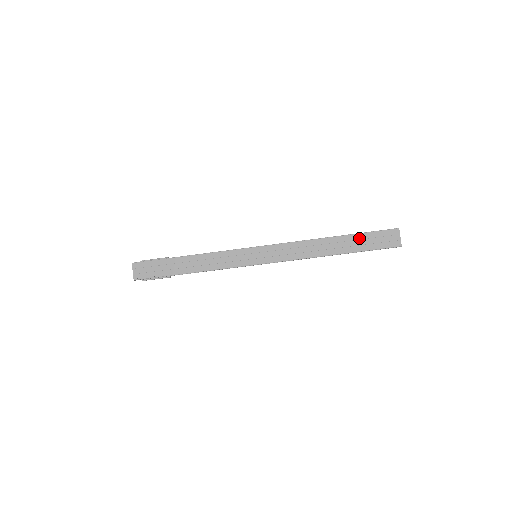
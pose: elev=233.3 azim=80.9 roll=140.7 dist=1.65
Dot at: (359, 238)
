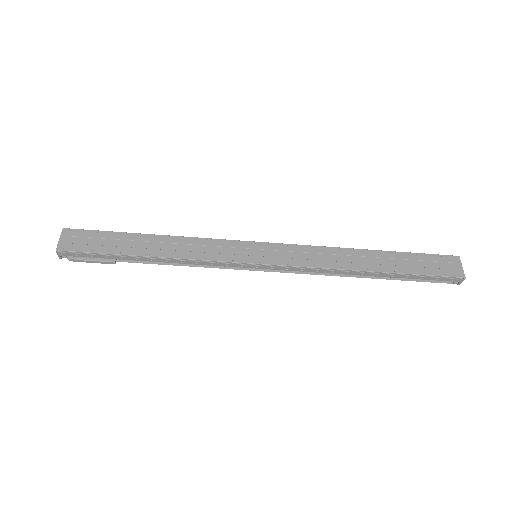
Dot at: (406, 257)
